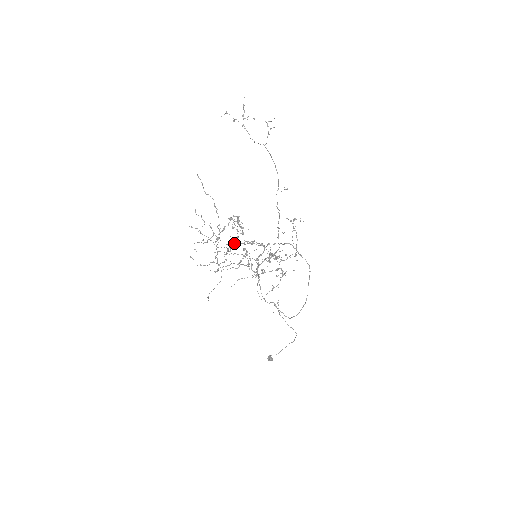
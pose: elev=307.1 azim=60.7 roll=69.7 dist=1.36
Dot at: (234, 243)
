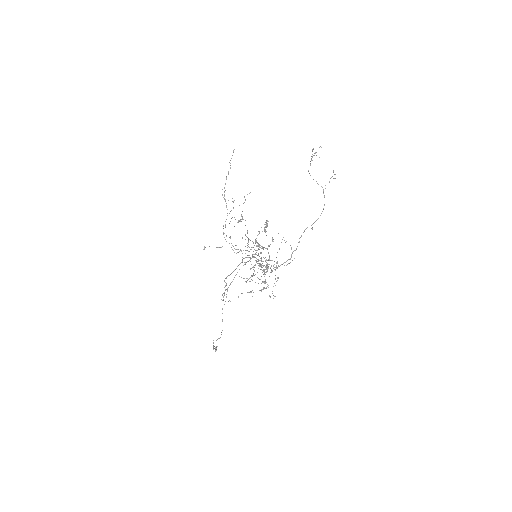
Dot at: (247, 231)
